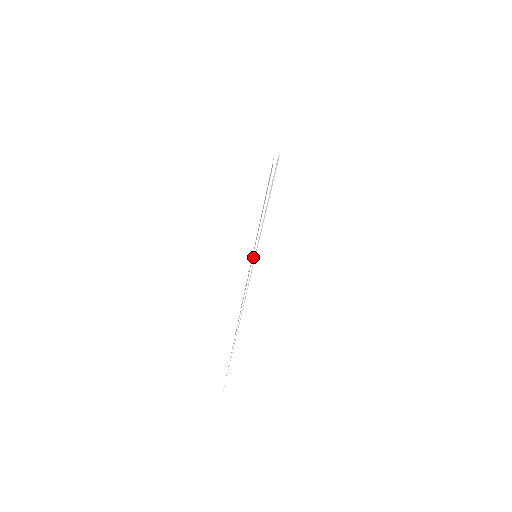
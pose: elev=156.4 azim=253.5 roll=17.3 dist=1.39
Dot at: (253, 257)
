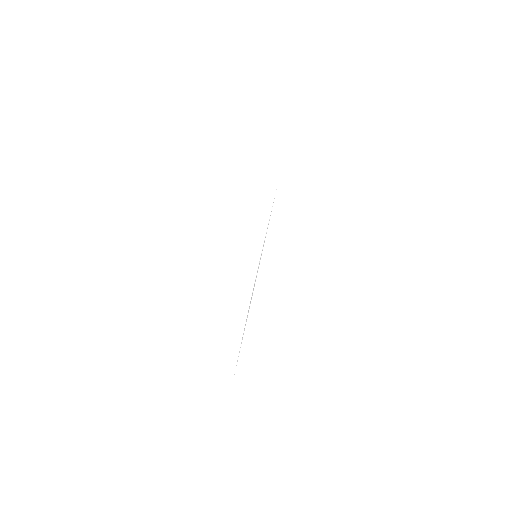
Dot at: (260, 259)
